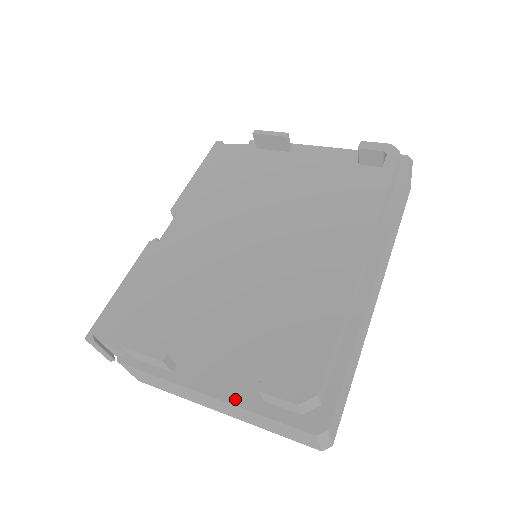
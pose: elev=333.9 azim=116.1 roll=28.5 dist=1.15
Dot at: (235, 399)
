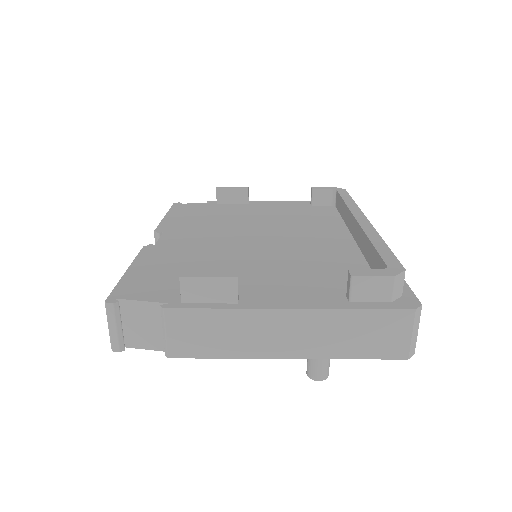
Dot at: (321, 306)
